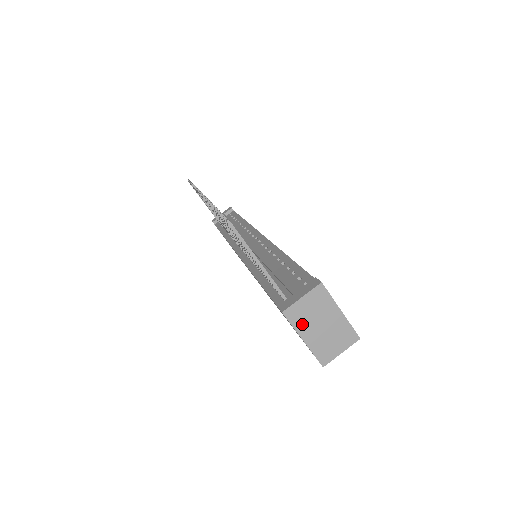
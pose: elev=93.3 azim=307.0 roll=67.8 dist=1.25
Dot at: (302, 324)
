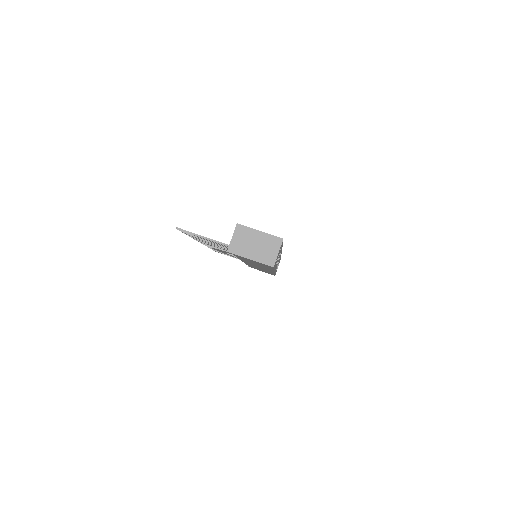
Dot at: (243, 251)
